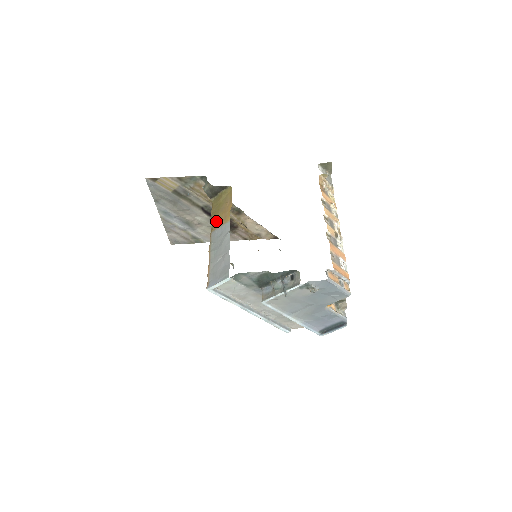
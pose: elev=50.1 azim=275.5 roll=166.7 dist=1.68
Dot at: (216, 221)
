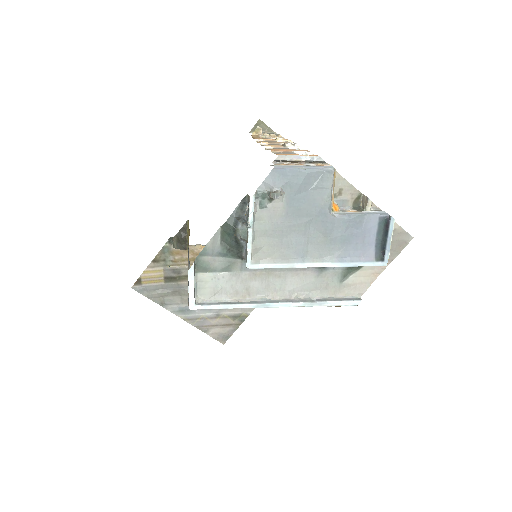
Dot at: occluded
